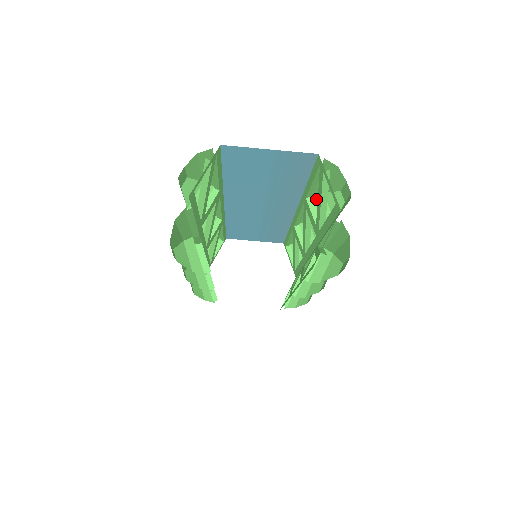
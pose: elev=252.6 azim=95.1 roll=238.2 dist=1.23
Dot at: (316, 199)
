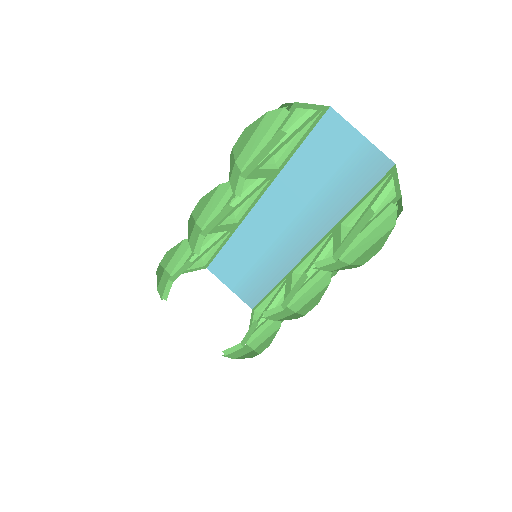
Dot at: (349, 230)
